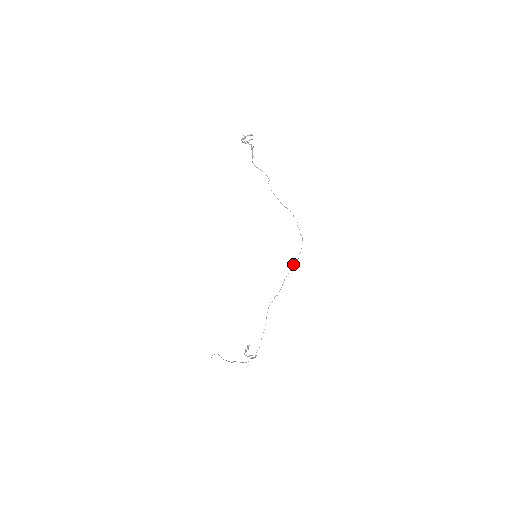
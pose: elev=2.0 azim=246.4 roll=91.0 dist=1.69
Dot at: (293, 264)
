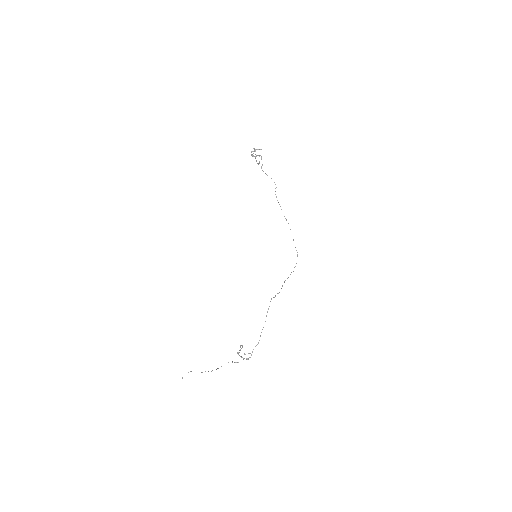
Dot at: occluded
